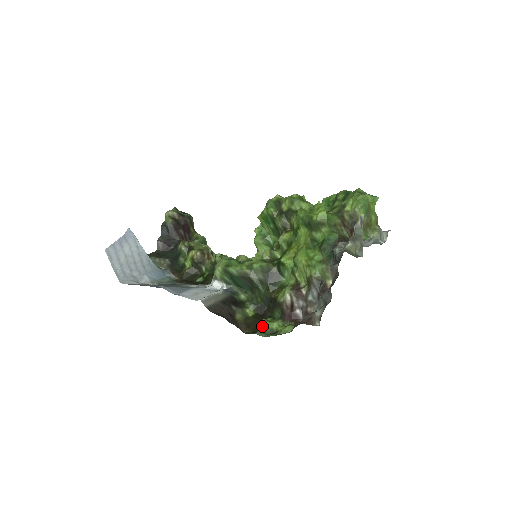
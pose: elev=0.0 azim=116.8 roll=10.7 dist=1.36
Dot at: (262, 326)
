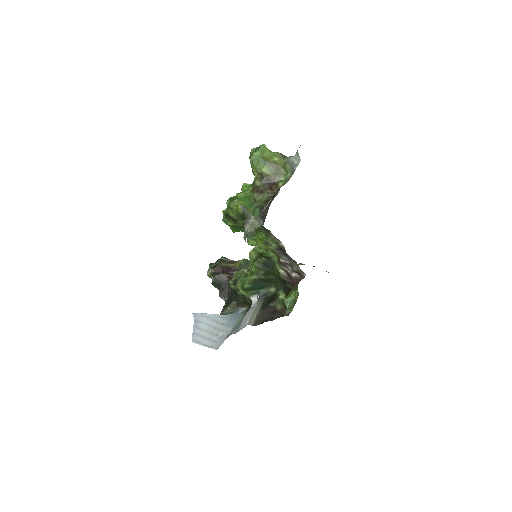
Dot at: (286, 305)
